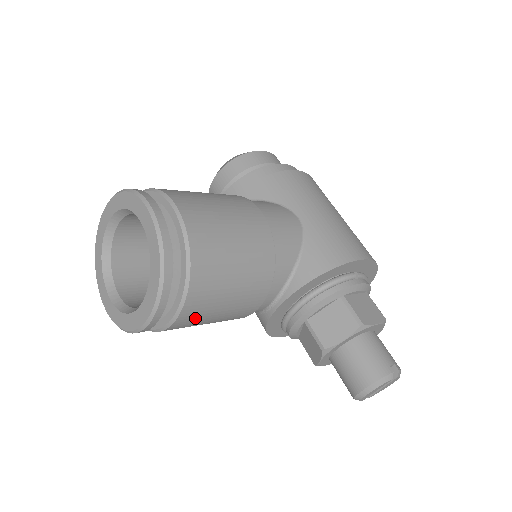
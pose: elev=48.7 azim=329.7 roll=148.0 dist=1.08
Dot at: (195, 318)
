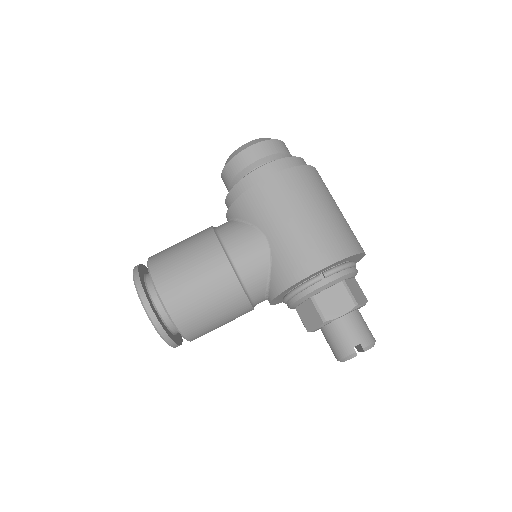
Dot at: occluded
